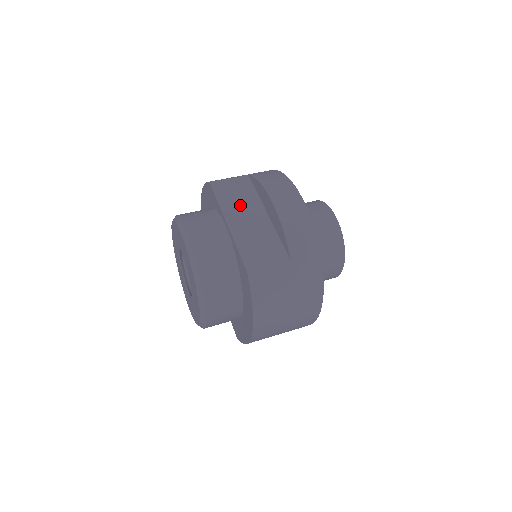
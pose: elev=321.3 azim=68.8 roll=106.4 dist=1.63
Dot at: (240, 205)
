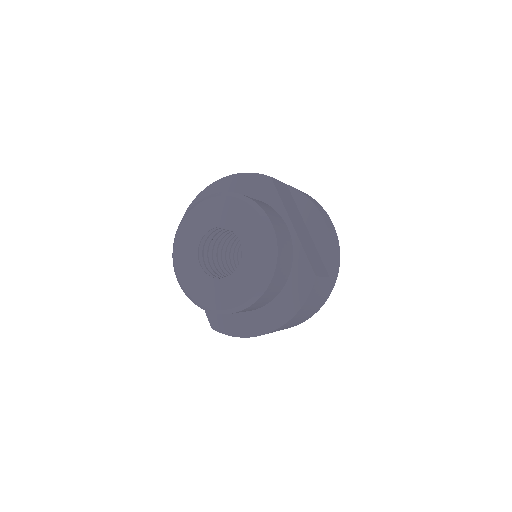
Dot at: (293, 211)
